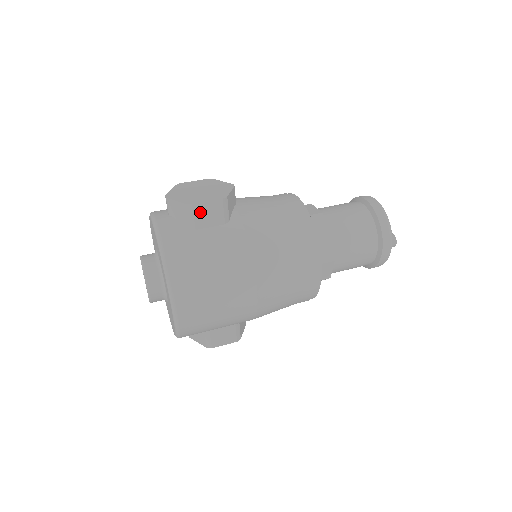
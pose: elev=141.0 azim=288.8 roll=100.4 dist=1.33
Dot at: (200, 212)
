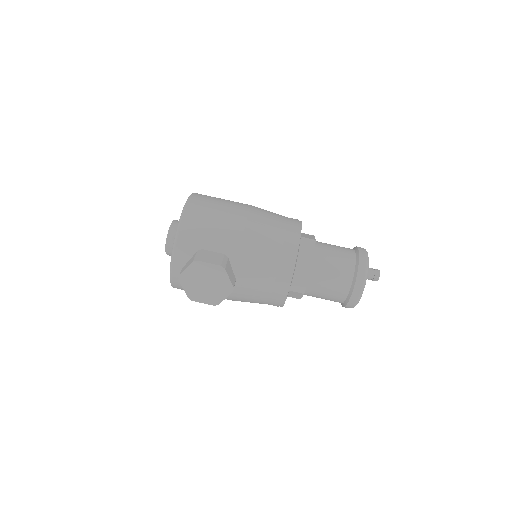
Dot at: occluded
